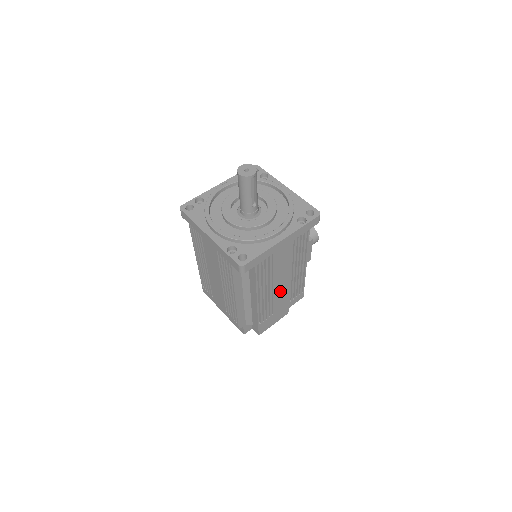
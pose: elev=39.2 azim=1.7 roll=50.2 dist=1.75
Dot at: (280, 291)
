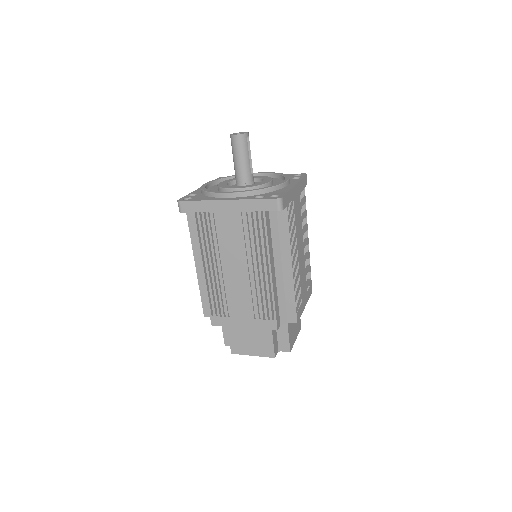
Dot at: (301, 266)
